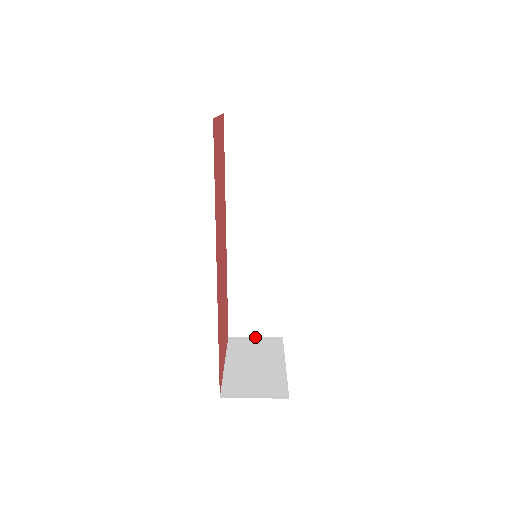
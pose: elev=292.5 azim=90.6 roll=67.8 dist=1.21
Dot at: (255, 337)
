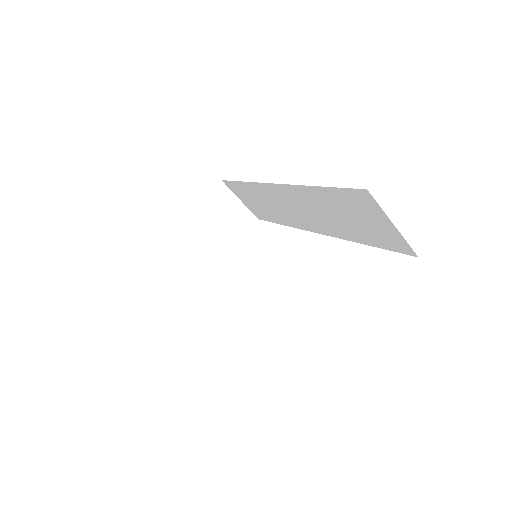
Dot at: (240, 200)
